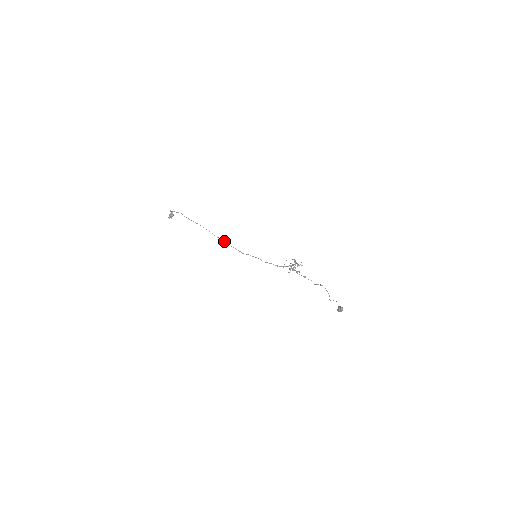
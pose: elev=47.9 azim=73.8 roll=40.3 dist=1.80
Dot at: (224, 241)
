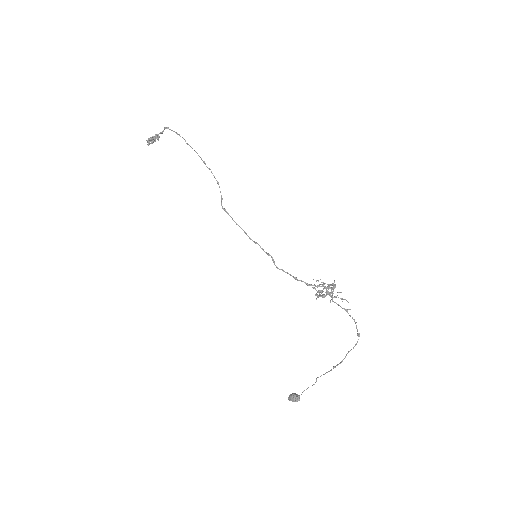
Dot at: (225, 209)
